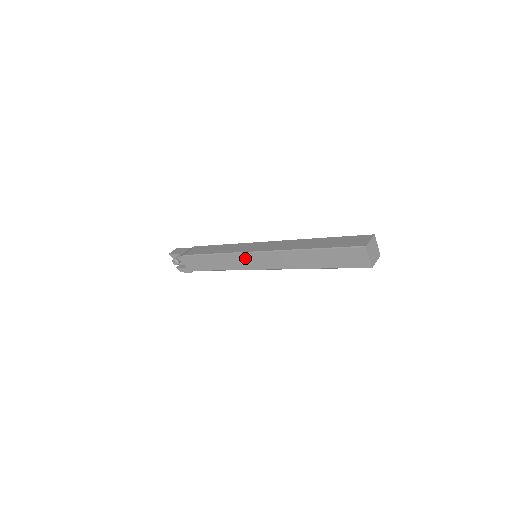
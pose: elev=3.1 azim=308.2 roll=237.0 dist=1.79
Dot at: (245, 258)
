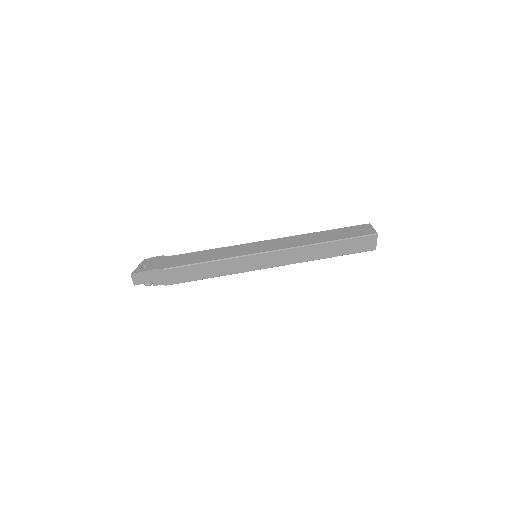
Dot at: occluded
